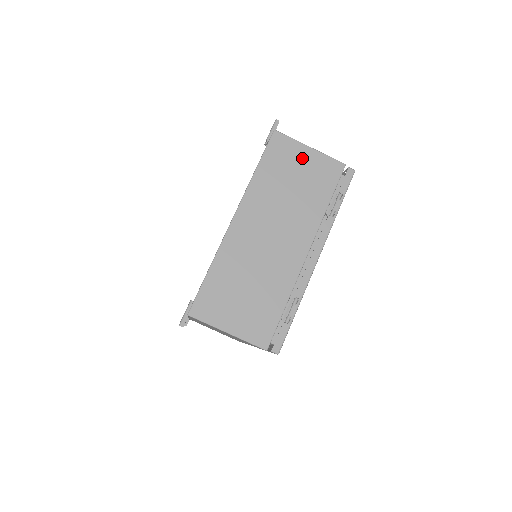
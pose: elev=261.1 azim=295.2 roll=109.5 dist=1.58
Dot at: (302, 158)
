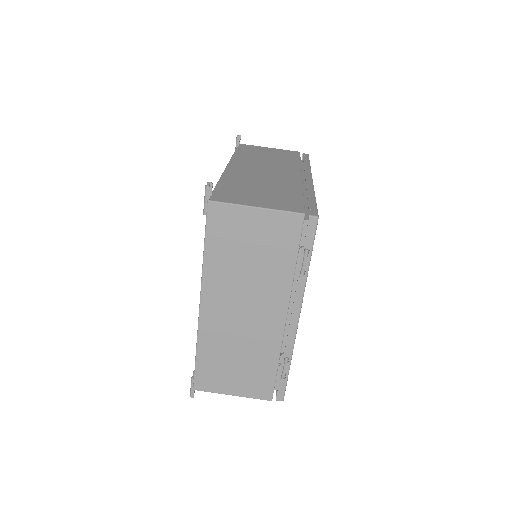
Dot at: (250, 223)
